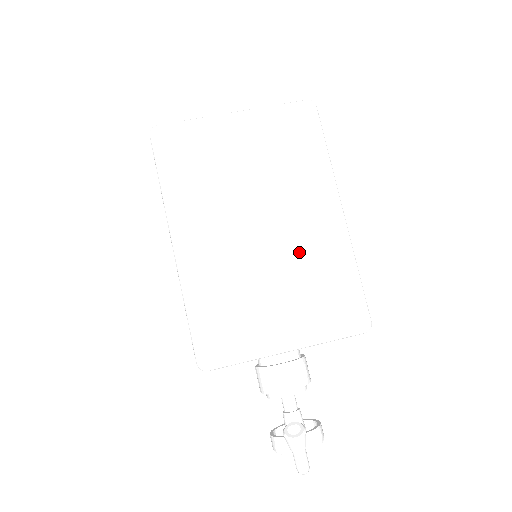
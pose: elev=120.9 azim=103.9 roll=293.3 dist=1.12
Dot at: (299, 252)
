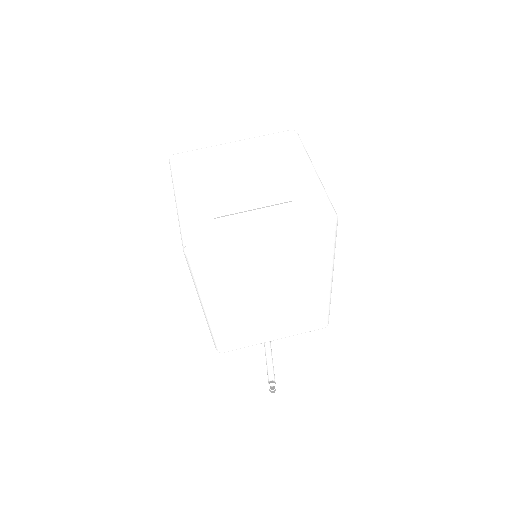
Dot at: (293, 306)
